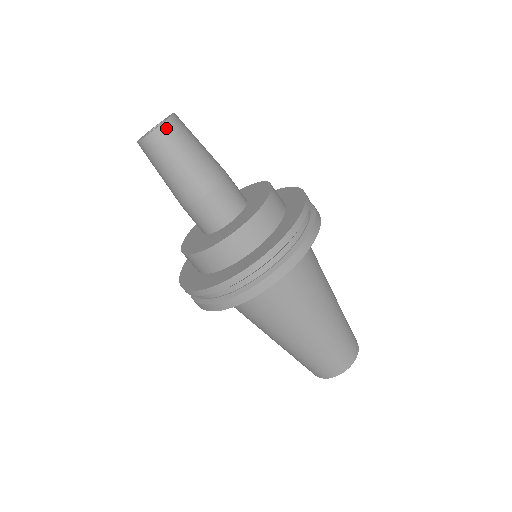
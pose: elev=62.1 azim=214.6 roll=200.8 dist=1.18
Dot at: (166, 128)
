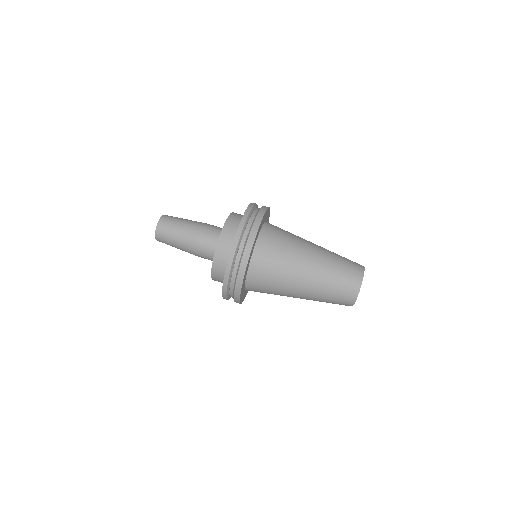
Dot at: (165, 216)
